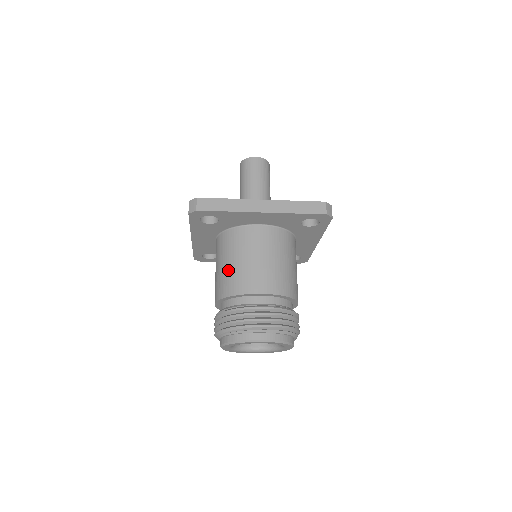
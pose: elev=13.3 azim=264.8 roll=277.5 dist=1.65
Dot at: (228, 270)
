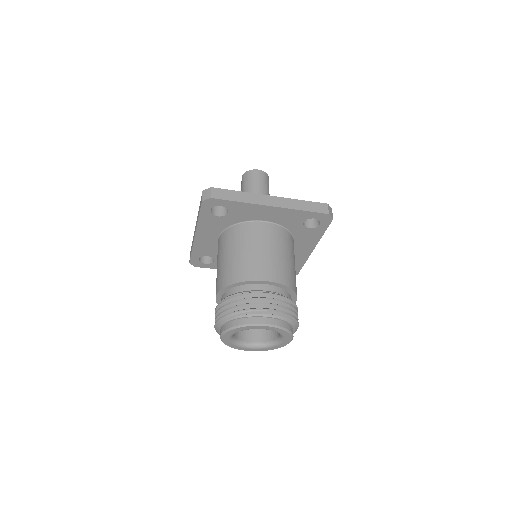
Dot at: (234, 260)
